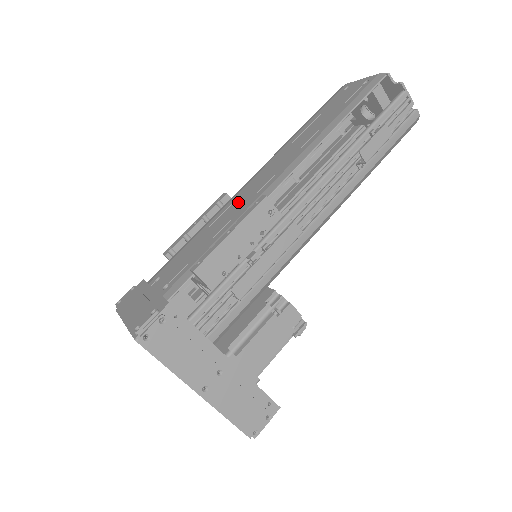
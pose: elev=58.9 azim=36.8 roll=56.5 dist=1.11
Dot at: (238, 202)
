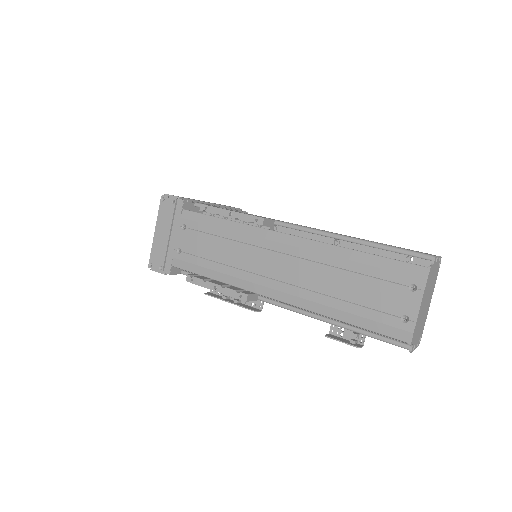
Dot at: (252, 255)
